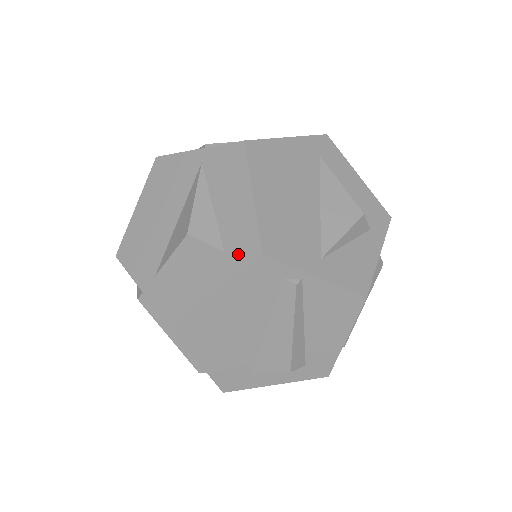
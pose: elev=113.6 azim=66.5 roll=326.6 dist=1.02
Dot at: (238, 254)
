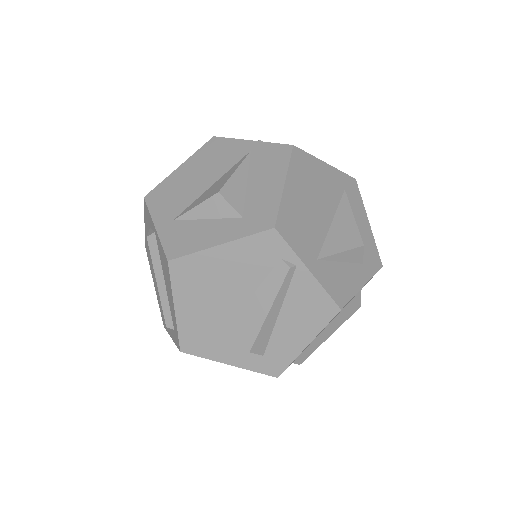
Dot at: (254, 222)
